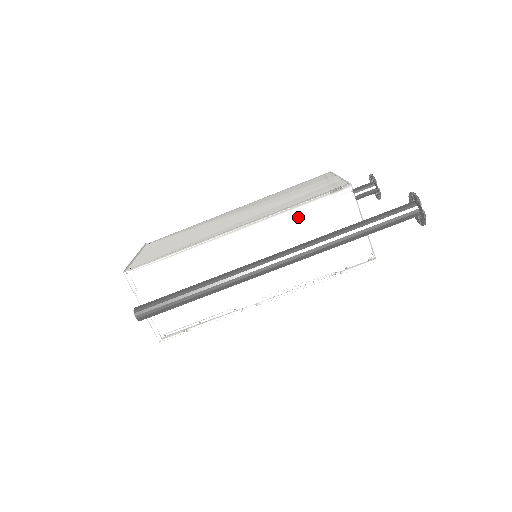
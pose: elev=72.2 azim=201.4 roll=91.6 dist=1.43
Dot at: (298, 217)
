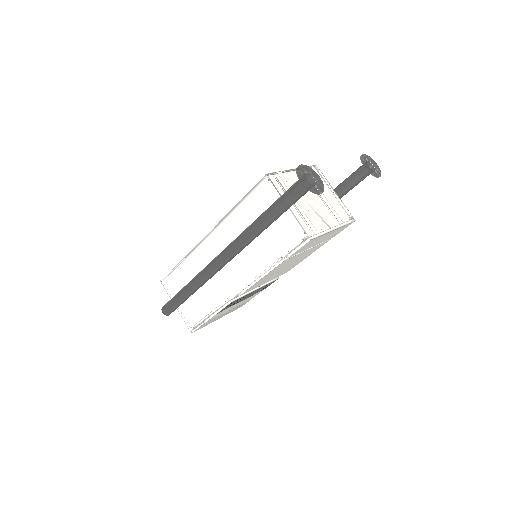
Dot at: (240, 214)
